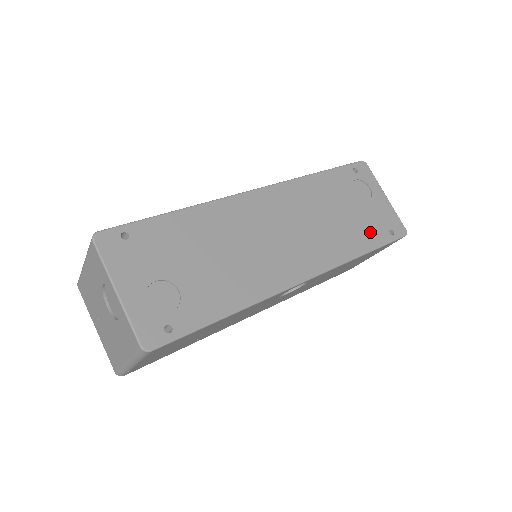
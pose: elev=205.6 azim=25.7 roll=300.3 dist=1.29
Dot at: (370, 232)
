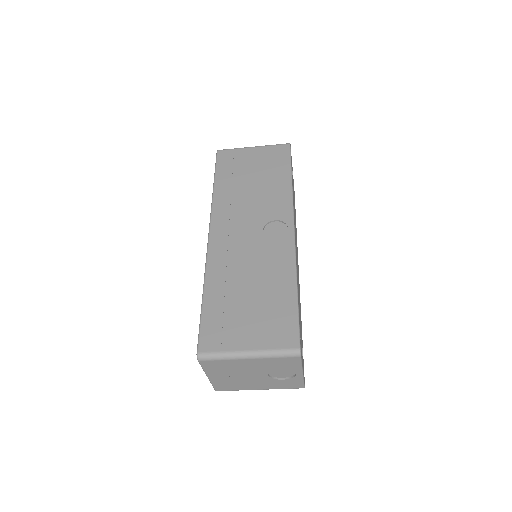
Dot at: occluded
